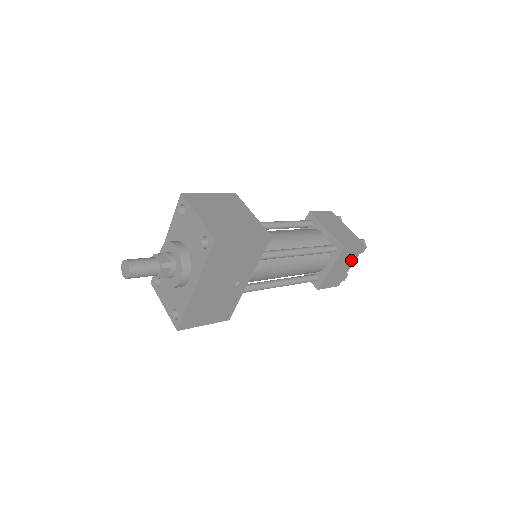
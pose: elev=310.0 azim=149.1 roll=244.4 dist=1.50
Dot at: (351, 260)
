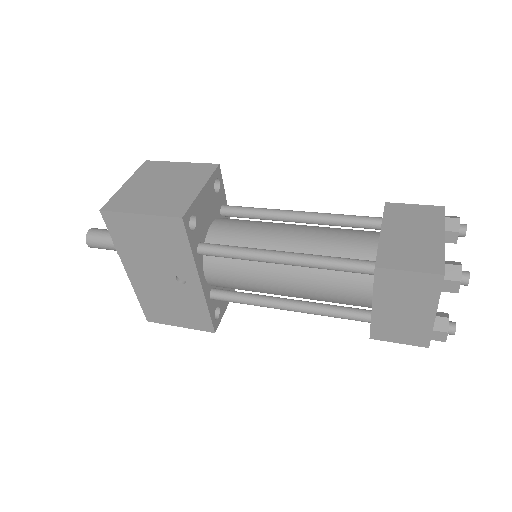
Dot at: (424, 300)
